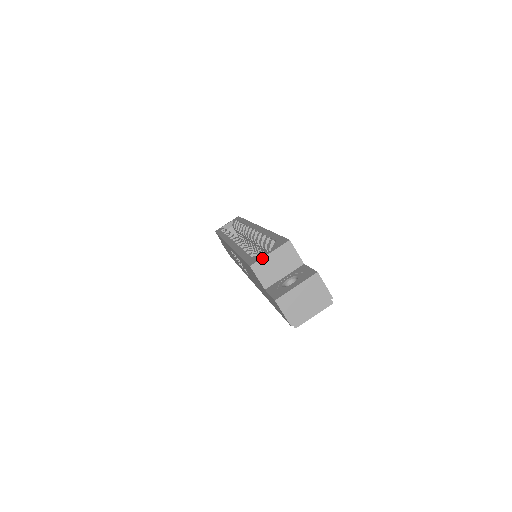
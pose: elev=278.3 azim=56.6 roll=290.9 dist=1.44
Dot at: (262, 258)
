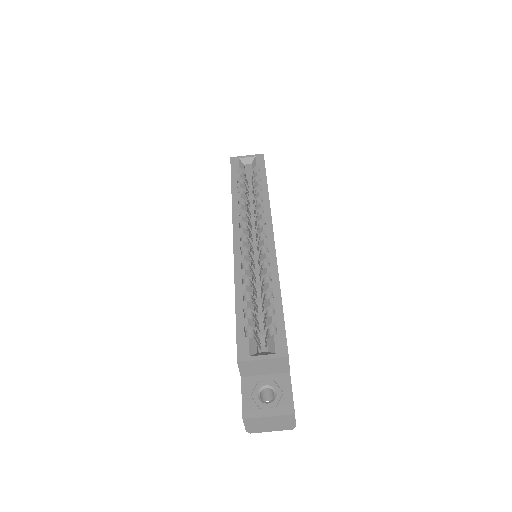
Dot at: (253, 360)
